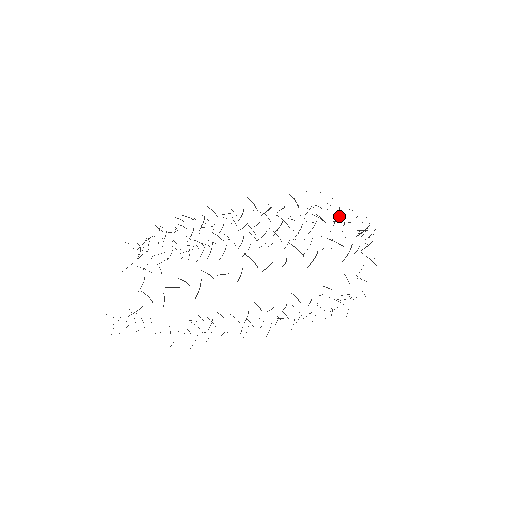
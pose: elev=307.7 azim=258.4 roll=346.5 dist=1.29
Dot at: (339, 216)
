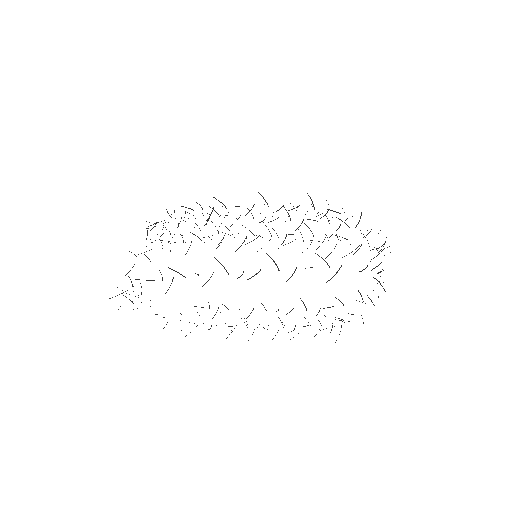
Dot at: occluded
